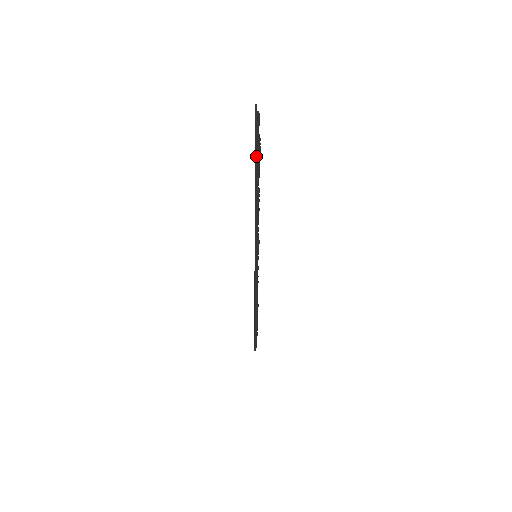
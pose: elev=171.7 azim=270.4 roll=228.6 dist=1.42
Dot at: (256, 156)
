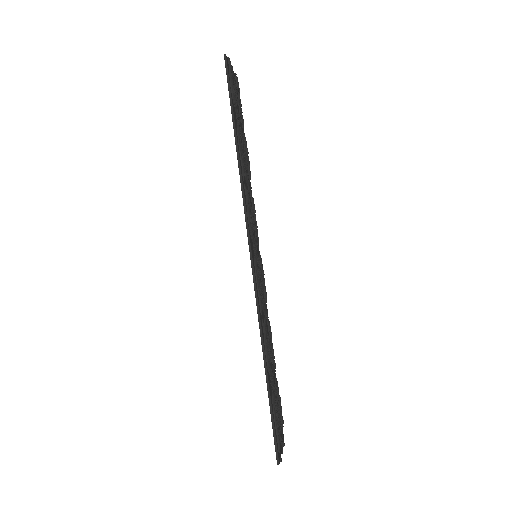
Dot at: (227, 74)
